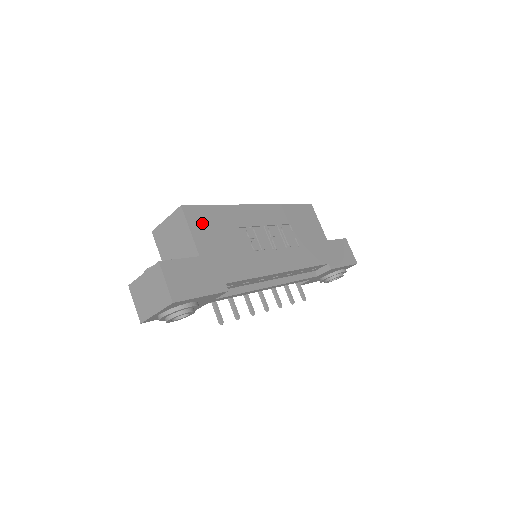
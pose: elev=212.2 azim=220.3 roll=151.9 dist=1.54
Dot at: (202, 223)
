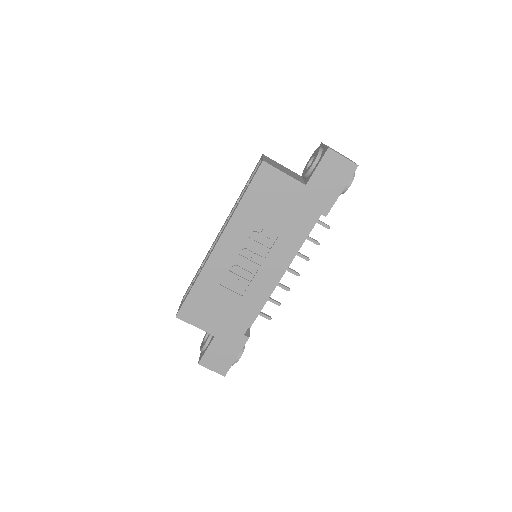
Dot at: (197, 313)
